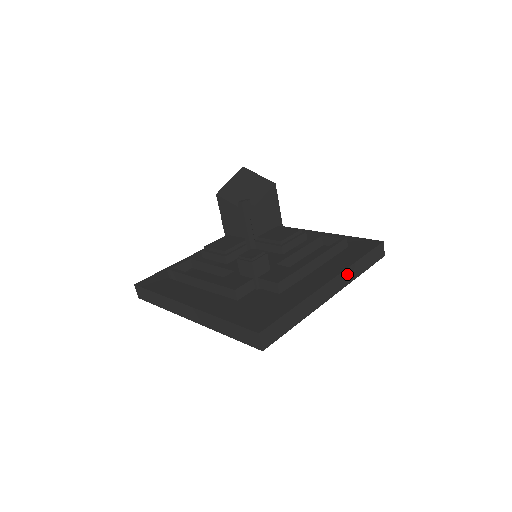
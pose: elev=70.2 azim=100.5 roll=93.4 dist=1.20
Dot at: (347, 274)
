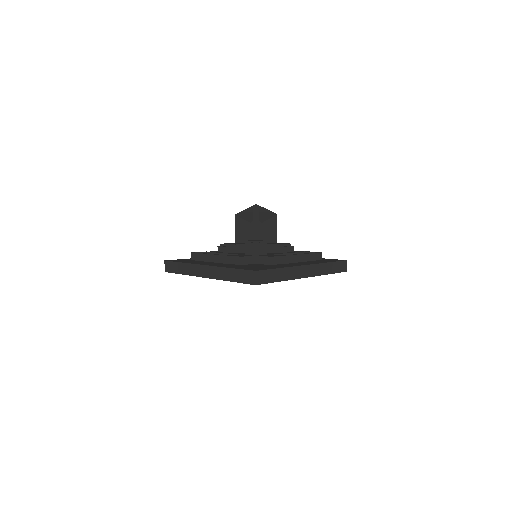
Dot at: (319, 268)
